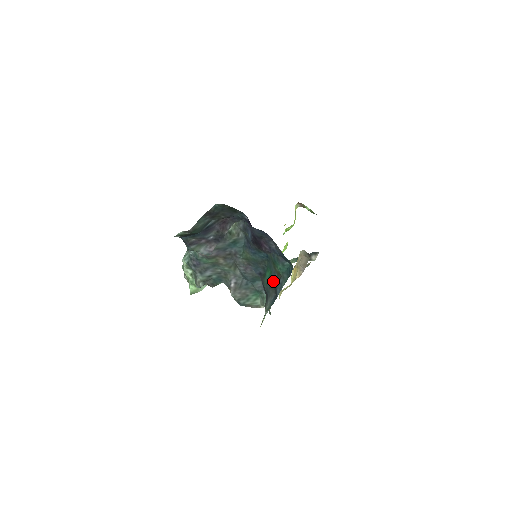
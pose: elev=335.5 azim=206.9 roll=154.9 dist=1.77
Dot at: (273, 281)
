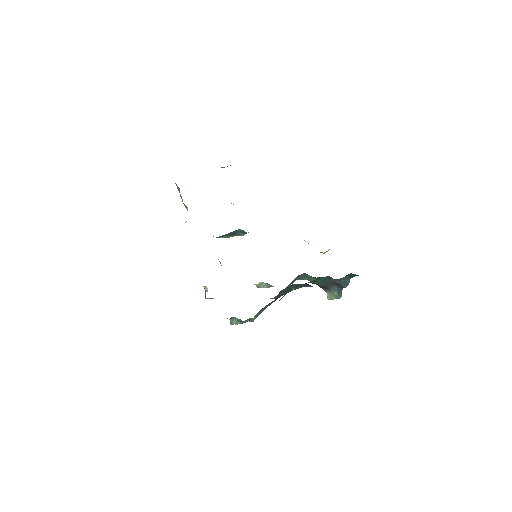
Dot at: (330, 282)
